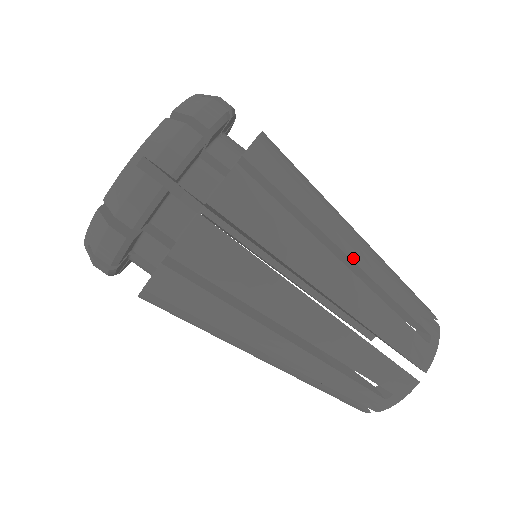
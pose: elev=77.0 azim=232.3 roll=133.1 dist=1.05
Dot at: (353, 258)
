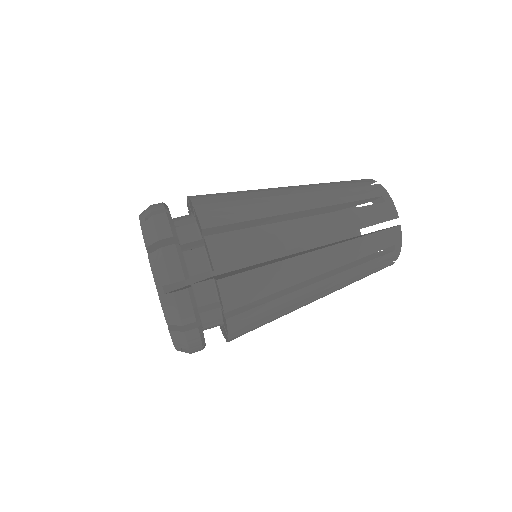
Dot at: occluded
